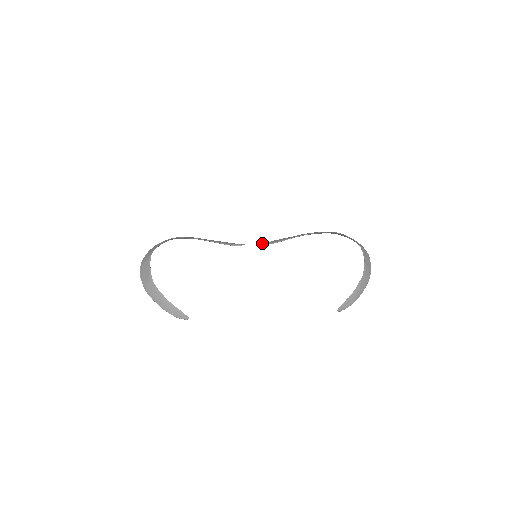
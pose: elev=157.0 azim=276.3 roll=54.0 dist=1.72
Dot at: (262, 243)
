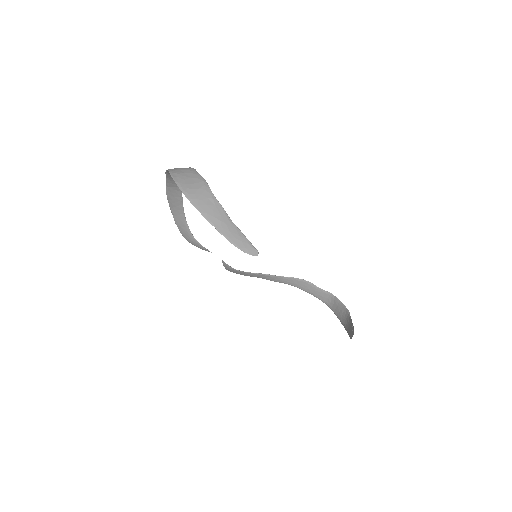
Dot at: (224, 262)
